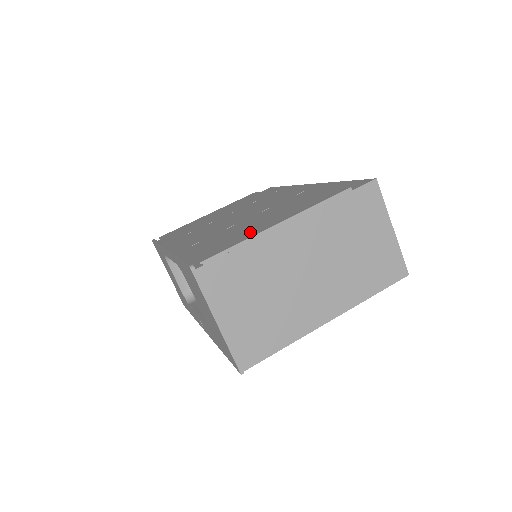
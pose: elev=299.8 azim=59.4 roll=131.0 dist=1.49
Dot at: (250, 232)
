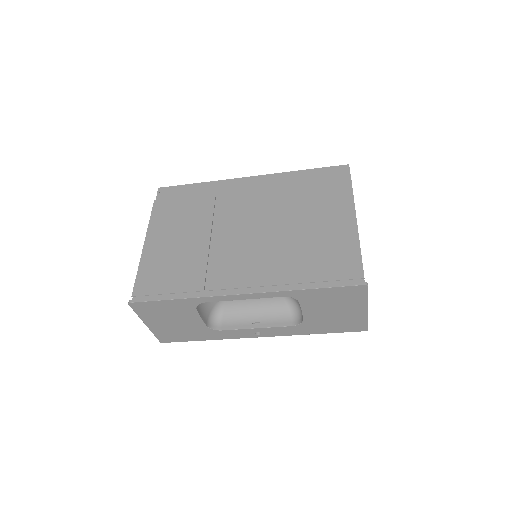
Dot at: (343, 239)
